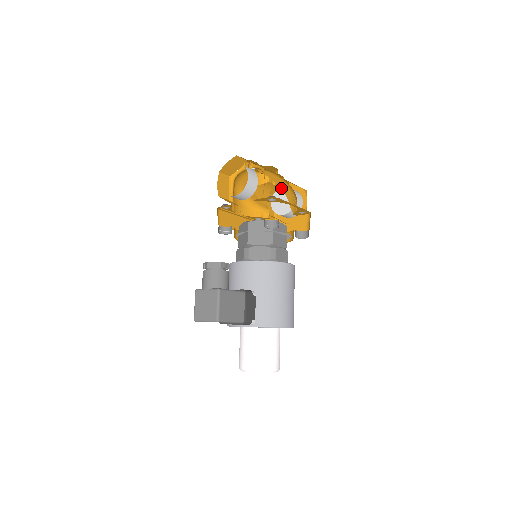
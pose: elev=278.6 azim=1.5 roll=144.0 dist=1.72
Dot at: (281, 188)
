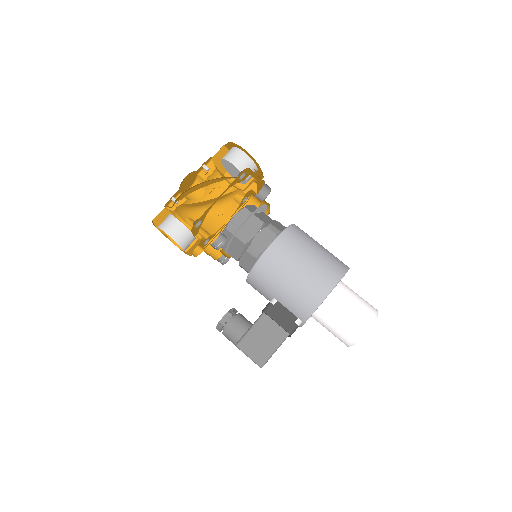
Dot at: occluded
